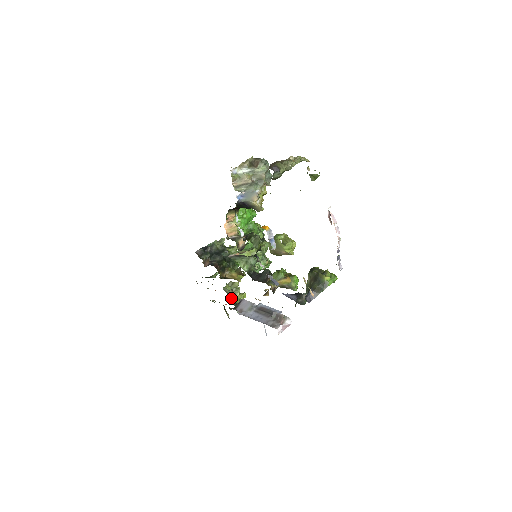
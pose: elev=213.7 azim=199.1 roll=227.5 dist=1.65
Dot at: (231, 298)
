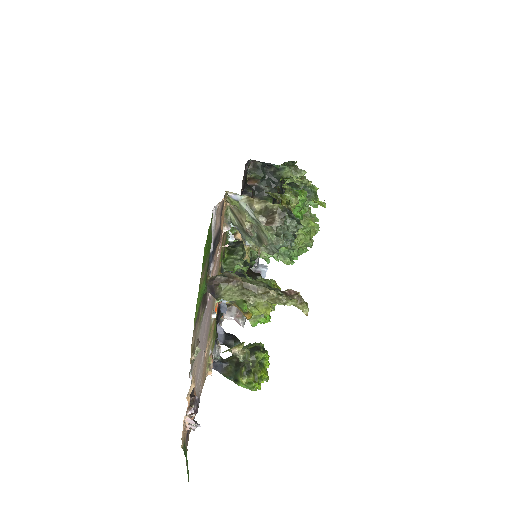
Dot at: occluded
